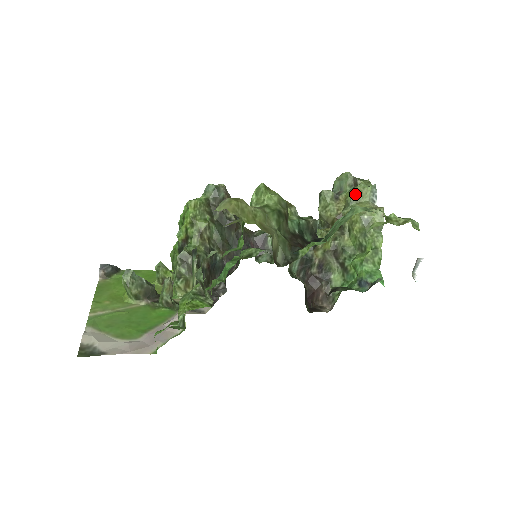
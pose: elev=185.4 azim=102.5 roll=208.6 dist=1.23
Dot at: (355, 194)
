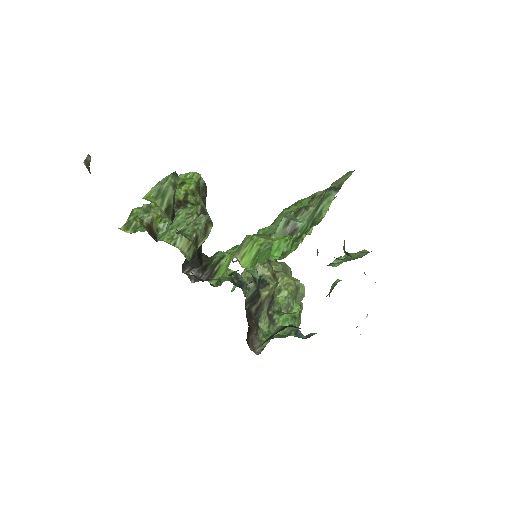
Dot at: (284, 266)
